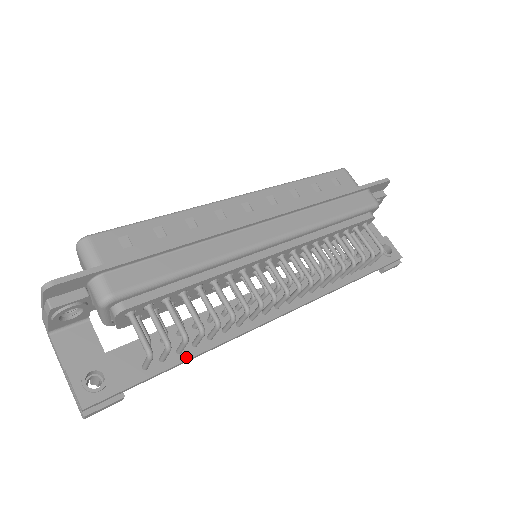
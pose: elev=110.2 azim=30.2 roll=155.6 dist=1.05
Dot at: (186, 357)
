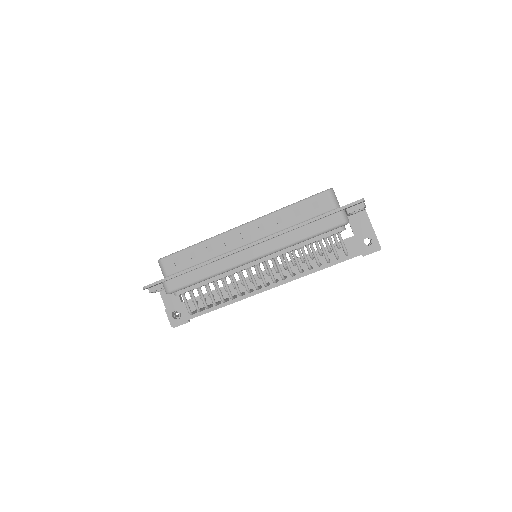
Dot at: (215, 308)
